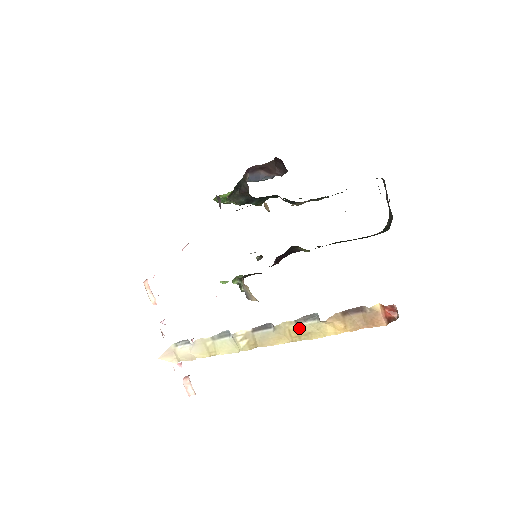
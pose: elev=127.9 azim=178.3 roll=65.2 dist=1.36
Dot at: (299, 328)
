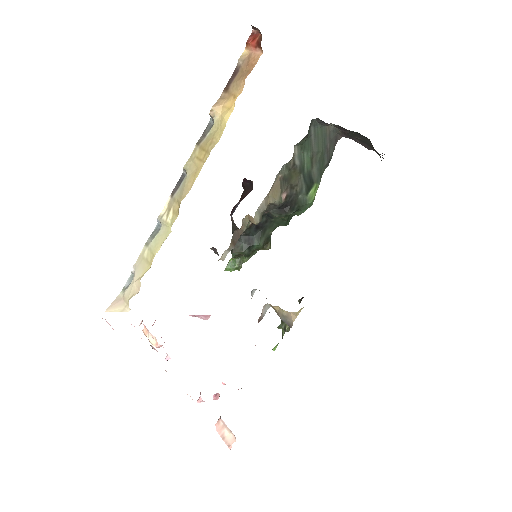
Dot at: (202, 145)
